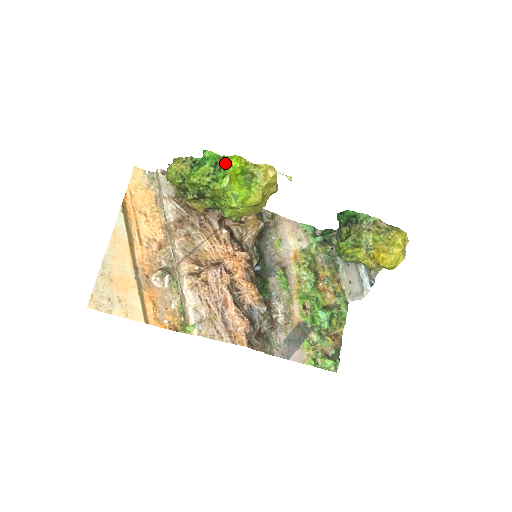
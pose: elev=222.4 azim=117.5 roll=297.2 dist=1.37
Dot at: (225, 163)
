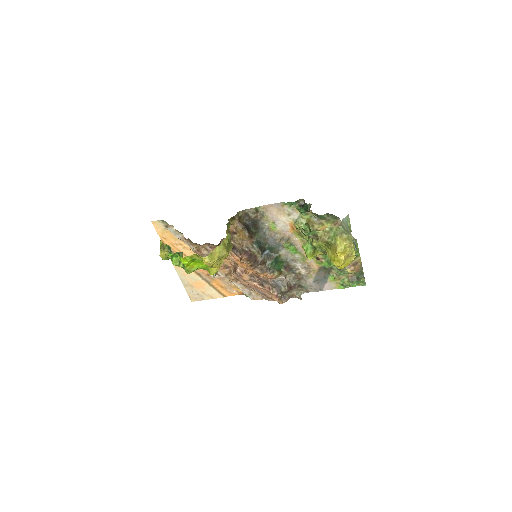
Dot at: (182, 254)
